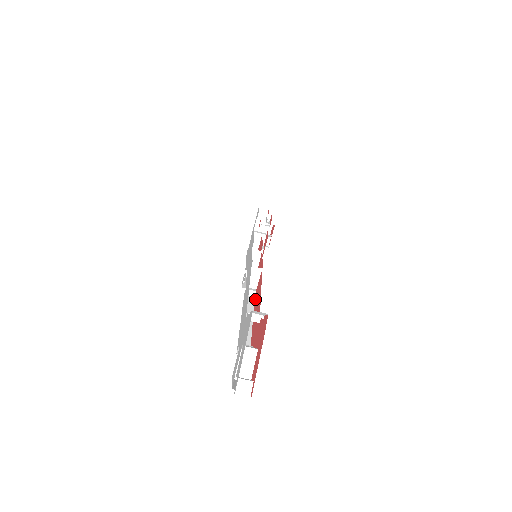
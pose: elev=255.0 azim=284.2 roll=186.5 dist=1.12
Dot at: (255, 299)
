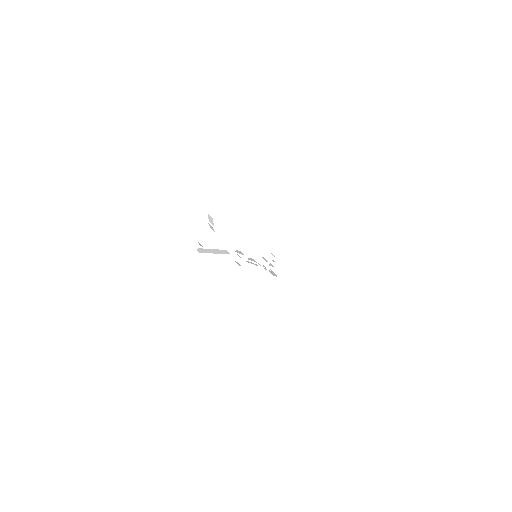
Dot at: occluded
